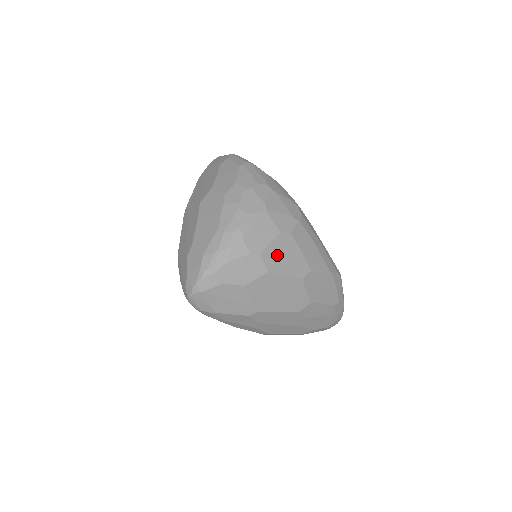
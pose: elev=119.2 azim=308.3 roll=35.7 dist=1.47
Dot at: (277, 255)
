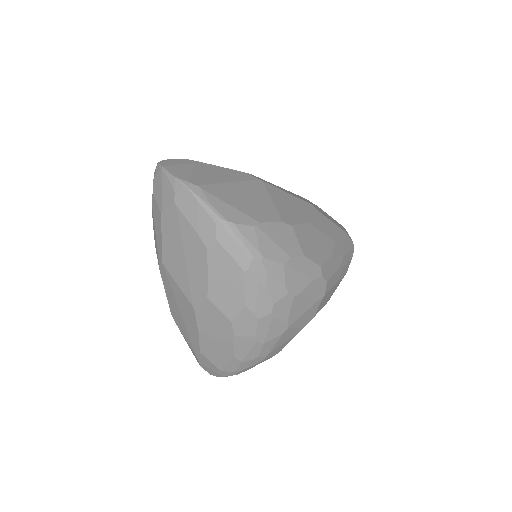
Dot at: occluded
